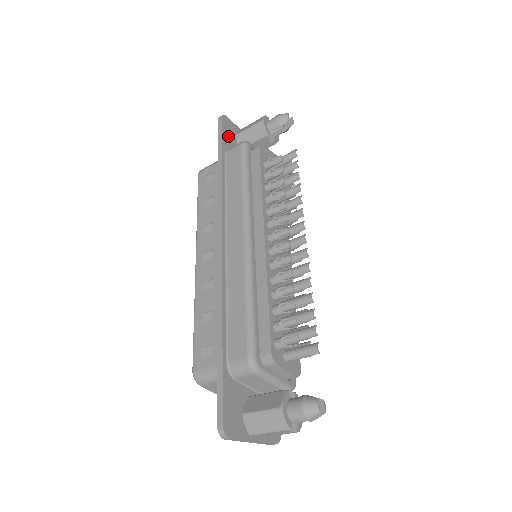
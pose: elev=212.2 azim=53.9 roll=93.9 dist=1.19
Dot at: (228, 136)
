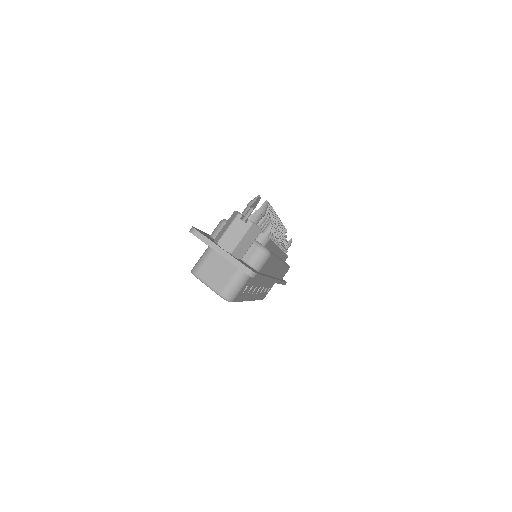
Dot at: occluded
